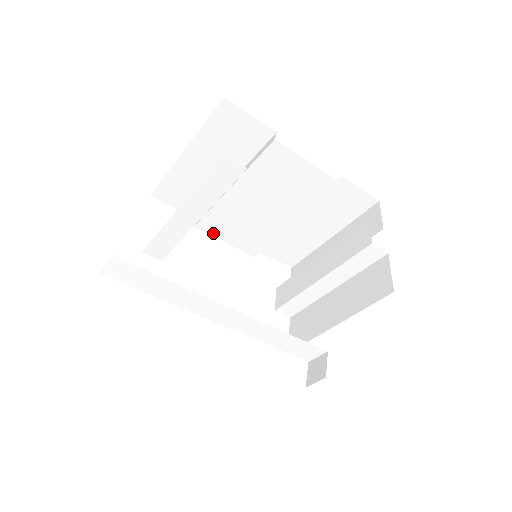
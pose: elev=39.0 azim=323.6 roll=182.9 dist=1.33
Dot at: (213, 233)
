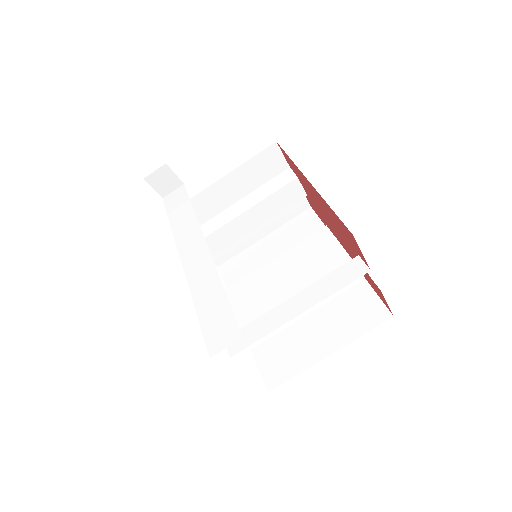
Dot at: (233, 302)
